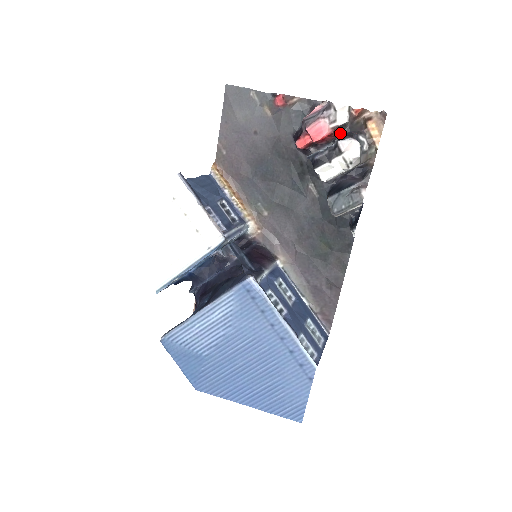
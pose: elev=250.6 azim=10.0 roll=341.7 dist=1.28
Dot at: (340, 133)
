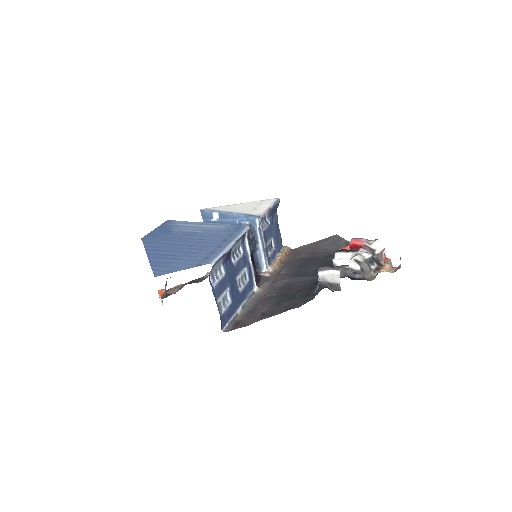
Dot at: occluded
